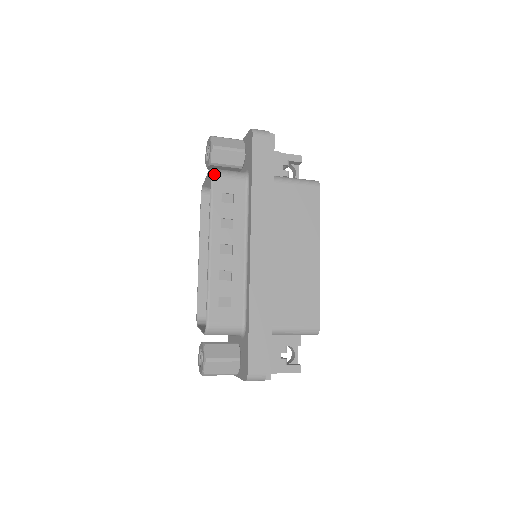
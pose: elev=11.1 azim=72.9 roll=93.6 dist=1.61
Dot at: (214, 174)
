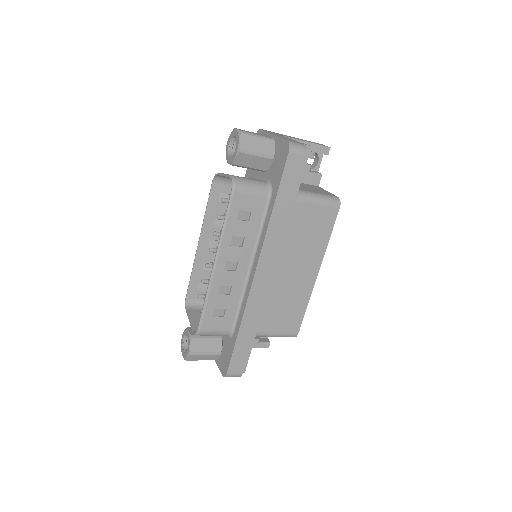
Dot at: (236, 189)
